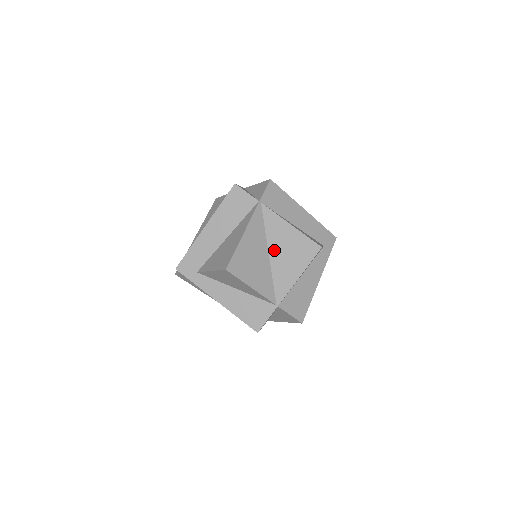
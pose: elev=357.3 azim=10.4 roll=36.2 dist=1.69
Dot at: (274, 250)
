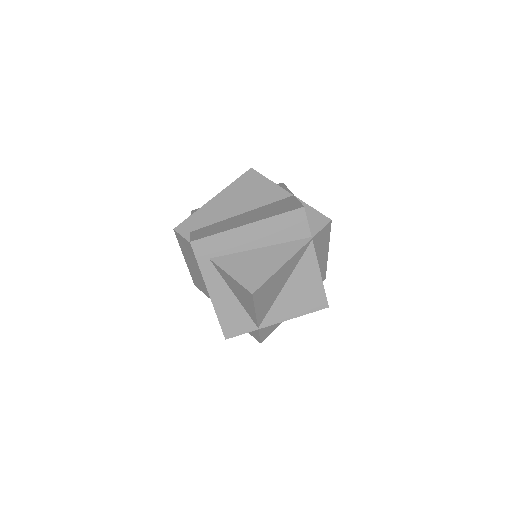
Dot at: (291, 285)
